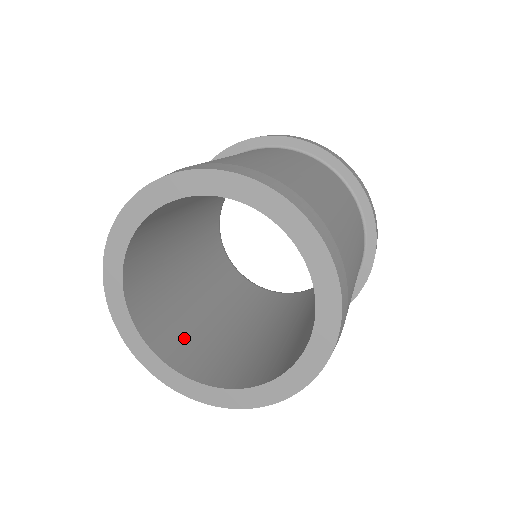
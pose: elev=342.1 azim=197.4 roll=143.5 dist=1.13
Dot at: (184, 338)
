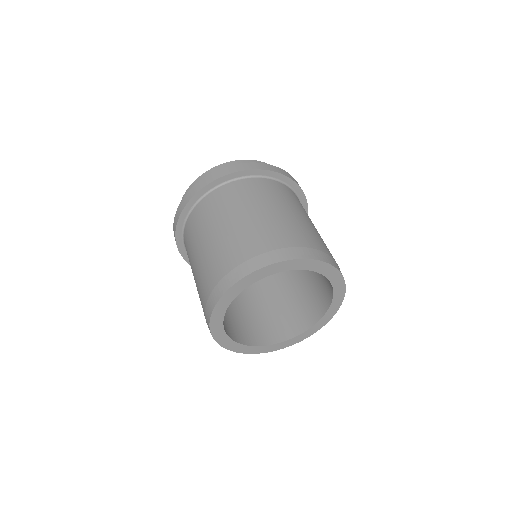
Dot at: (249, 324)
